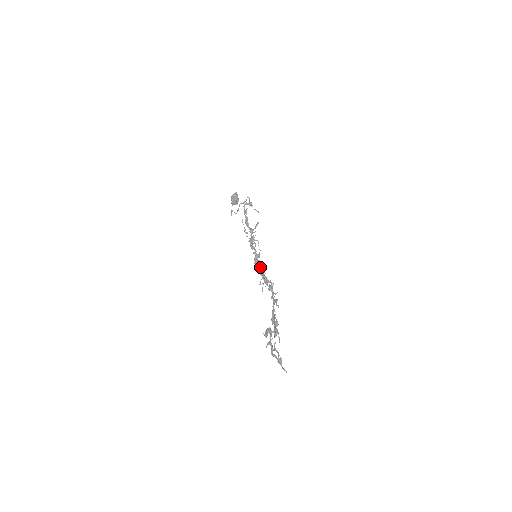
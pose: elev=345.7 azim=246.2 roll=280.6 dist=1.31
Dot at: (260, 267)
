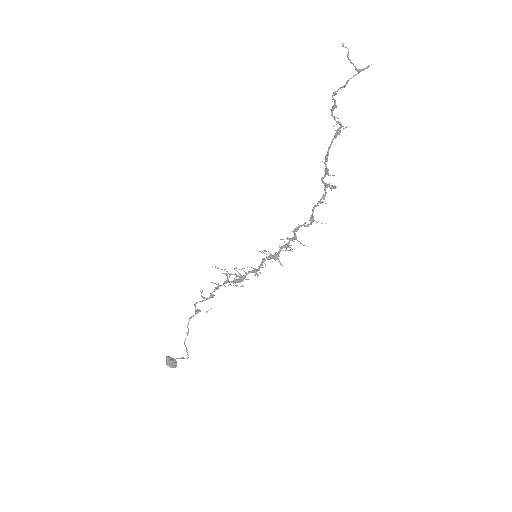
Dot at: (269, 256)
